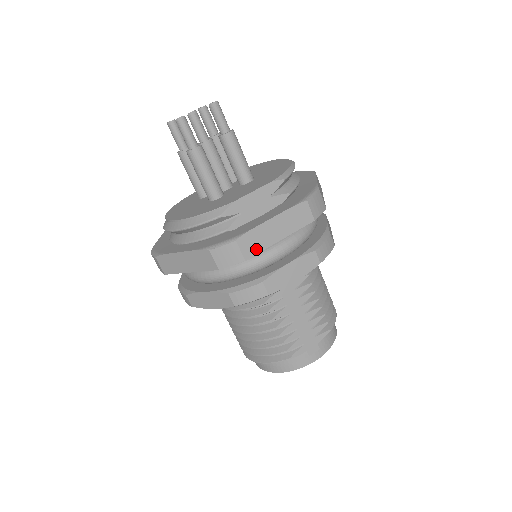
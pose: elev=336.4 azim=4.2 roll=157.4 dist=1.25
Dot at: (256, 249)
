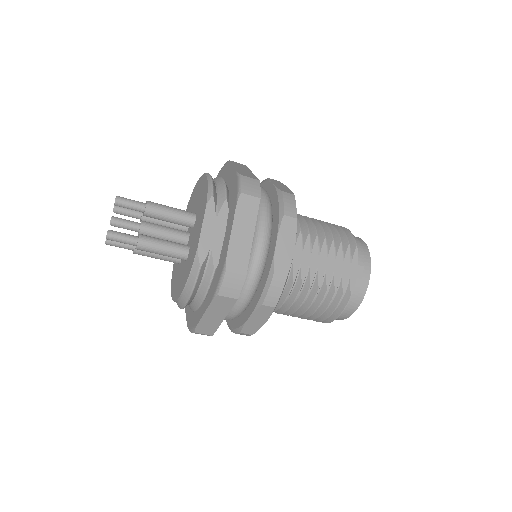
Dot at: (245, 261)
